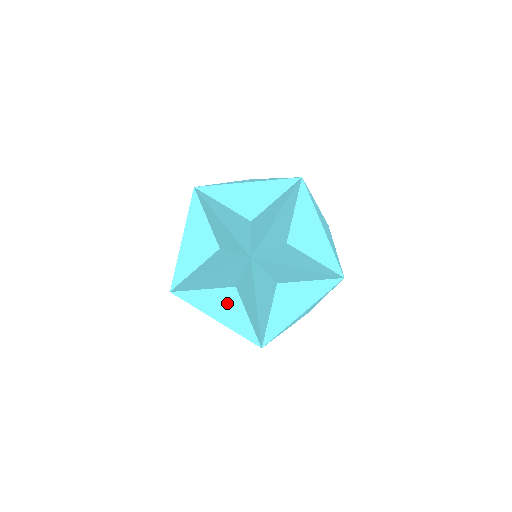
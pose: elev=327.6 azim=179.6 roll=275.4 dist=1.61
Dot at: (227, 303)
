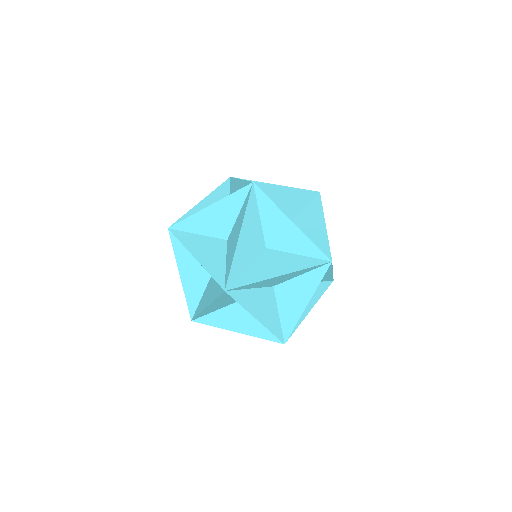
Dot at: occluded
